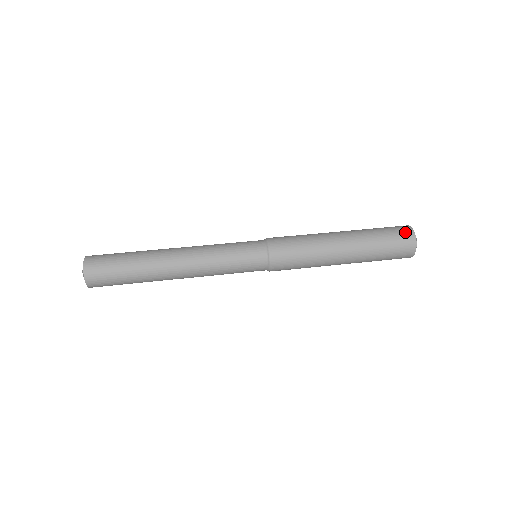
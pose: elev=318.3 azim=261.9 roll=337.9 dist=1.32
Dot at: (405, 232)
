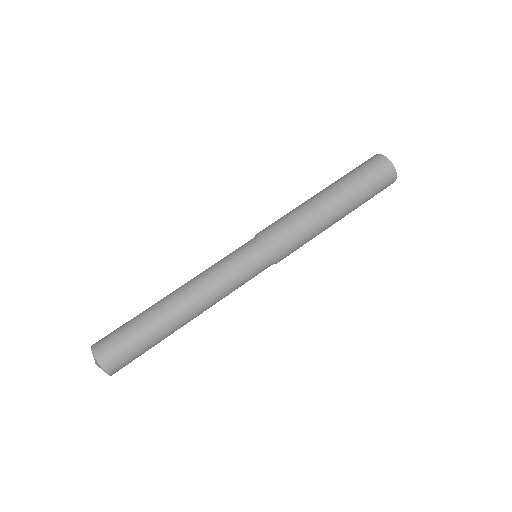
Dot at: (390, 182)
